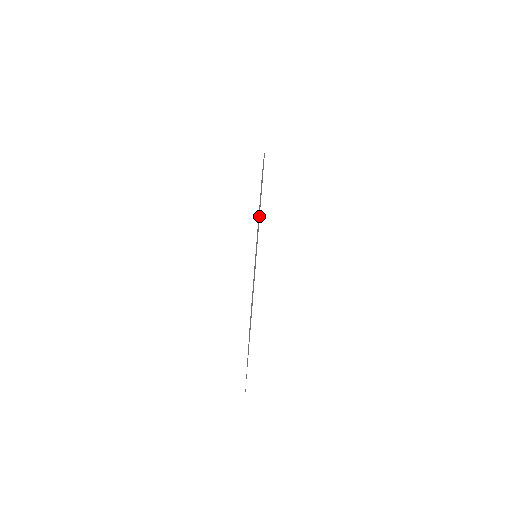
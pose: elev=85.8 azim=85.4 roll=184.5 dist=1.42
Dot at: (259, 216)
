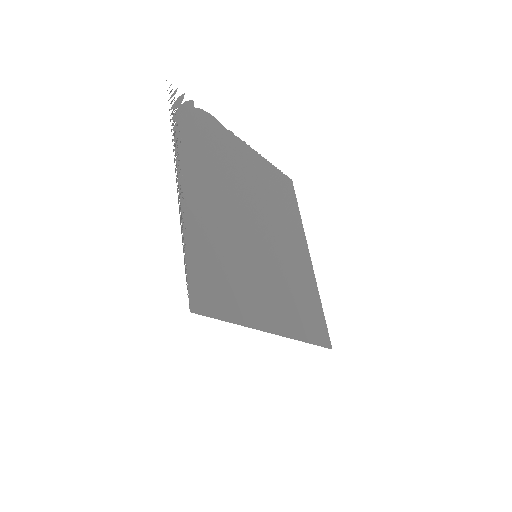
Dot at: (234, 290)
